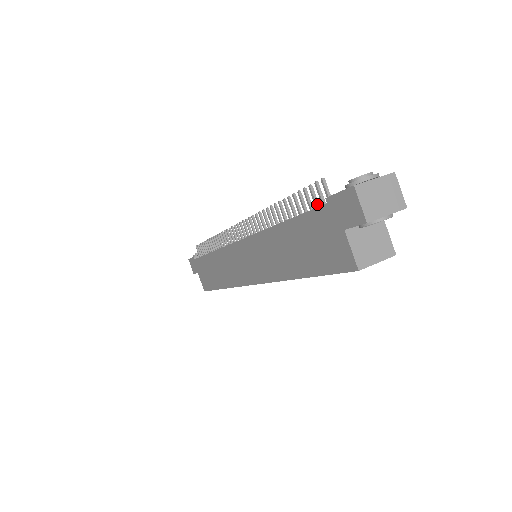
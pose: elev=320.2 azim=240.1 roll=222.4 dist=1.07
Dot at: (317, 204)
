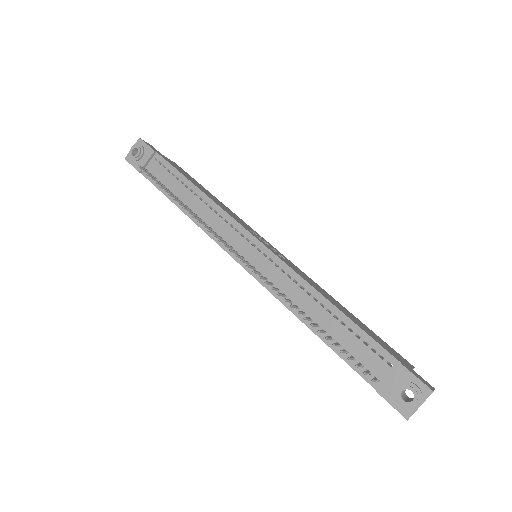
Dot at: (361, 366)
